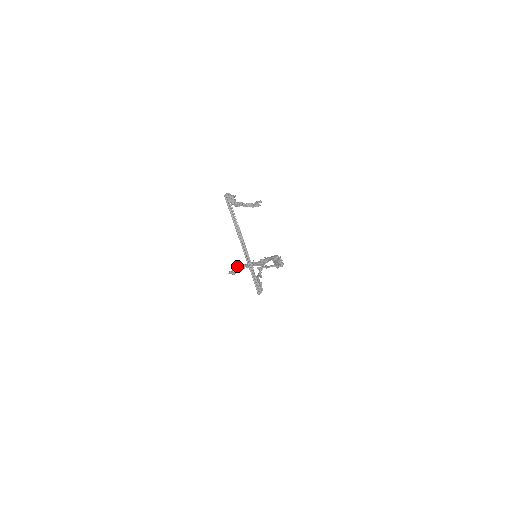
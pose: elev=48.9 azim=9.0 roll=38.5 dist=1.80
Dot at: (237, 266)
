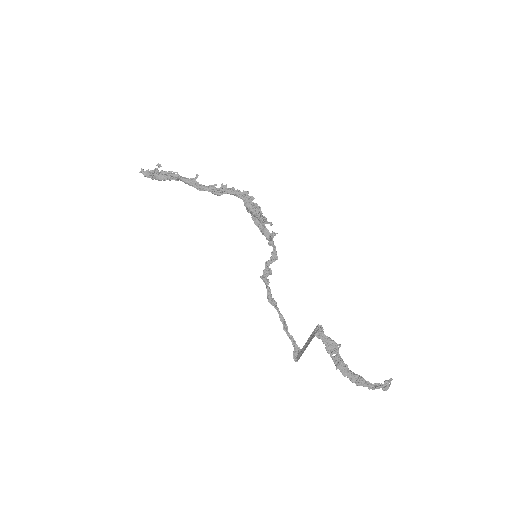
Dot at: occluded
